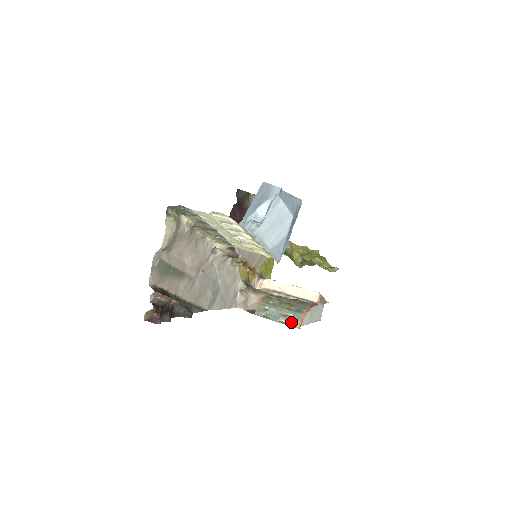
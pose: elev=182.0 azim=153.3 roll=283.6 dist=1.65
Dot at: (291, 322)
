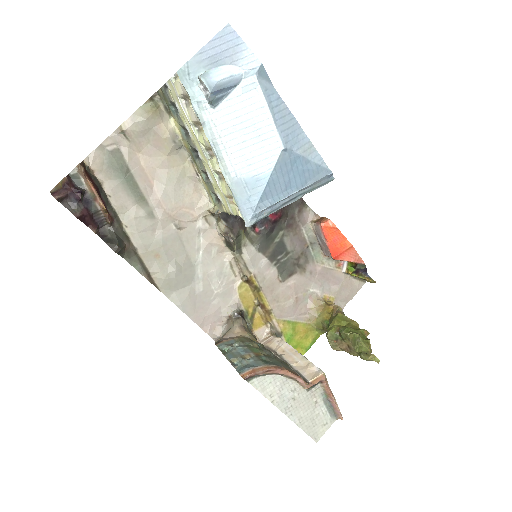
Dot at: (242, 366)
